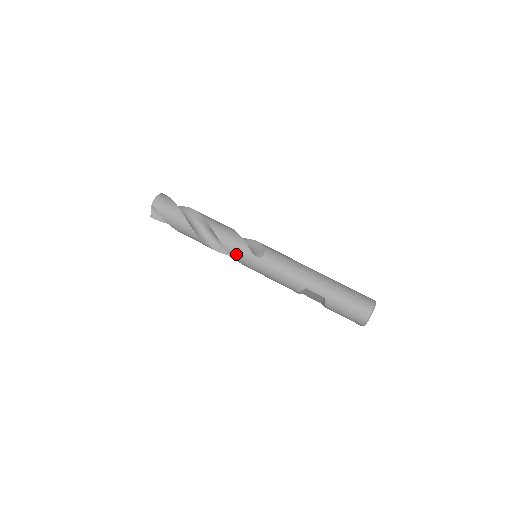
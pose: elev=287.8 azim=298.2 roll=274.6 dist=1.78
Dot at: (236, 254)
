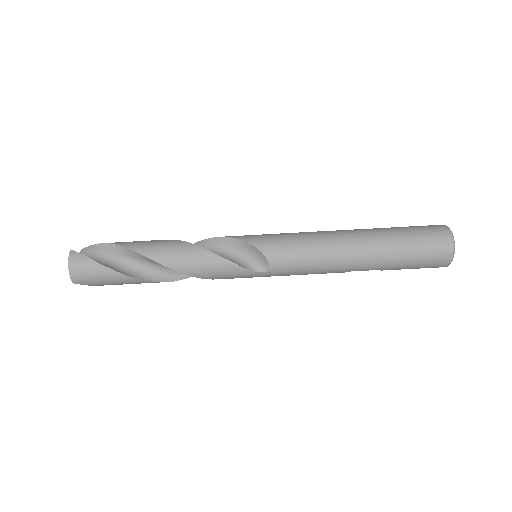
Dot at: (231, 278)
